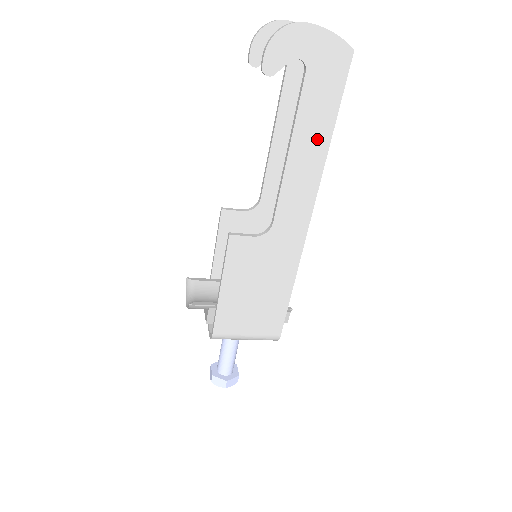
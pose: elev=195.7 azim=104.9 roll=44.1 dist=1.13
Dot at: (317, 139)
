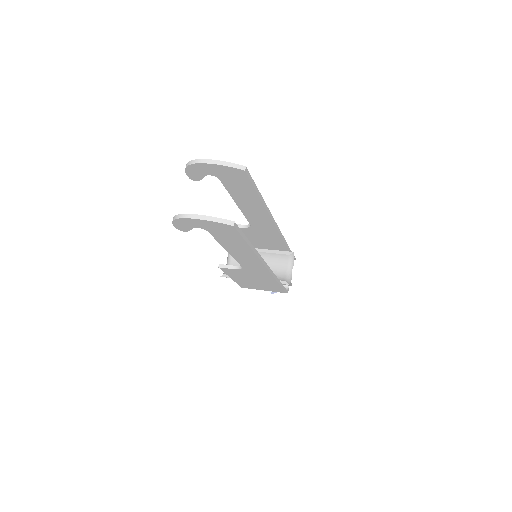
Dot at: (242, 249)
